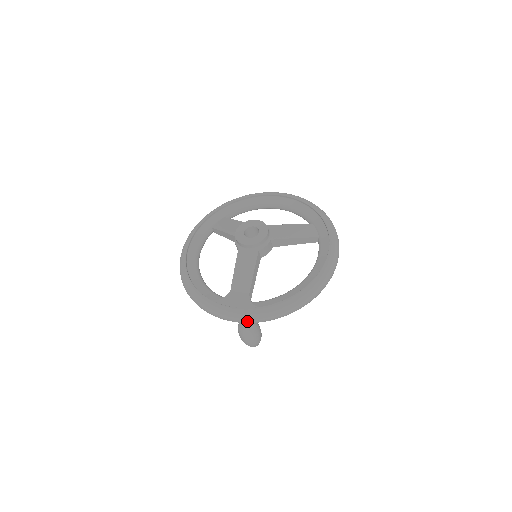
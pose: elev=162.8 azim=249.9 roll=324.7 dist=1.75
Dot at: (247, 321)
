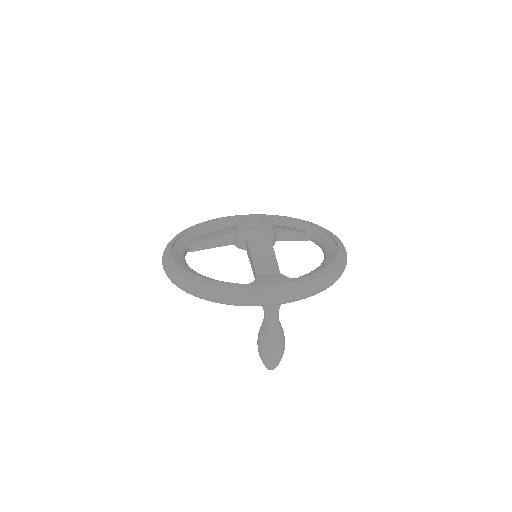
Dot at: (295, 295)
